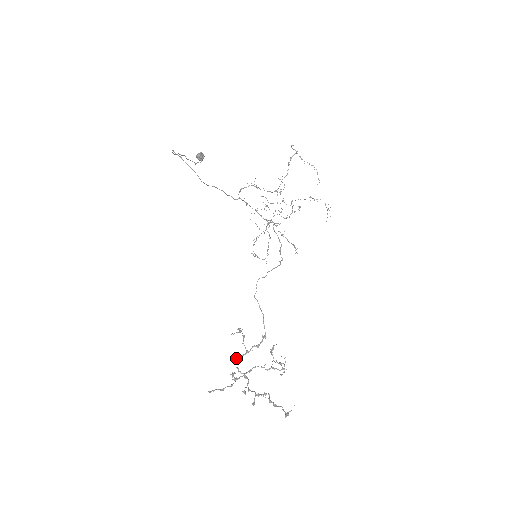
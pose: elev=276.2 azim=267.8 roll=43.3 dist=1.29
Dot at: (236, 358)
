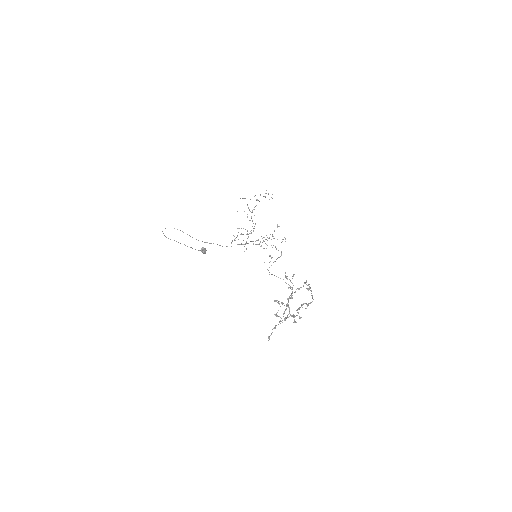
Dot at: occluded
